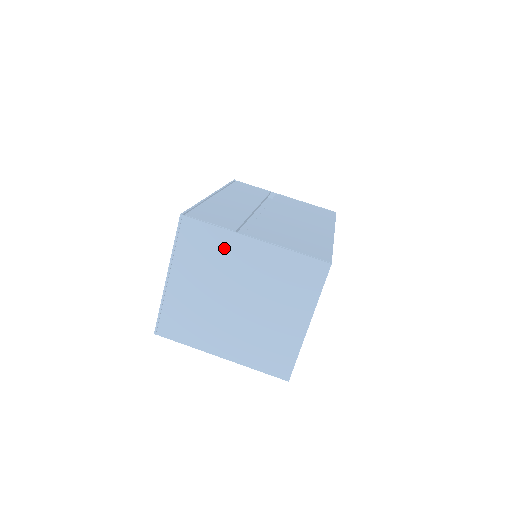
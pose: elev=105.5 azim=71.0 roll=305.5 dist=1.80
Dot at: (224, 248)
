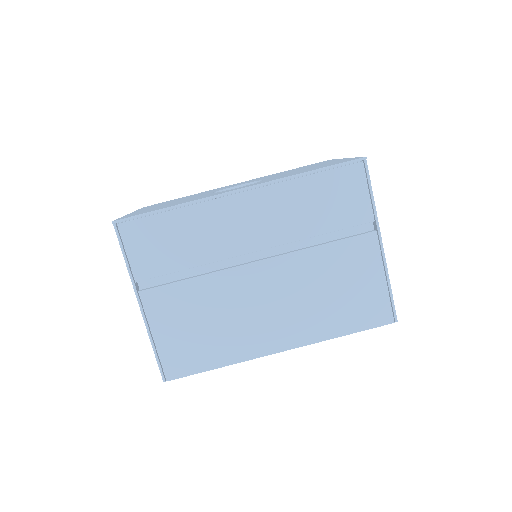
Dot at: occluded
